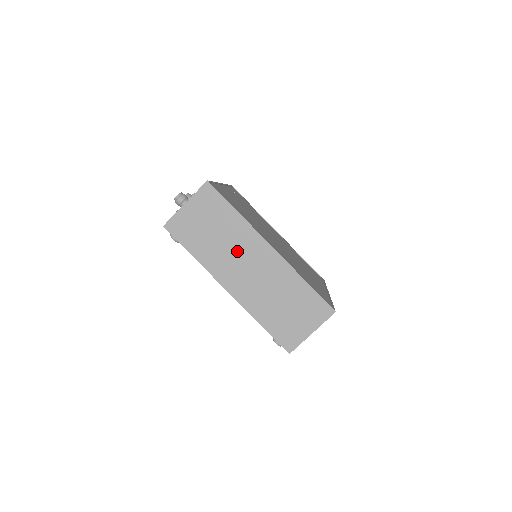
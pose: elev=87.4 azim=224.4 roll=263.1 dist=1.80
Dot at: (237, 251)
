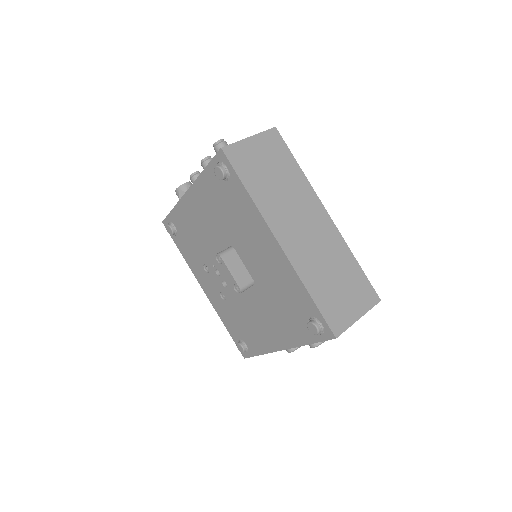
Dot at: (295, 205)
